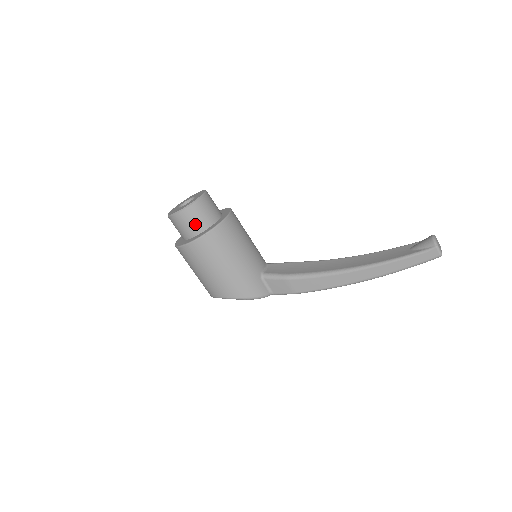
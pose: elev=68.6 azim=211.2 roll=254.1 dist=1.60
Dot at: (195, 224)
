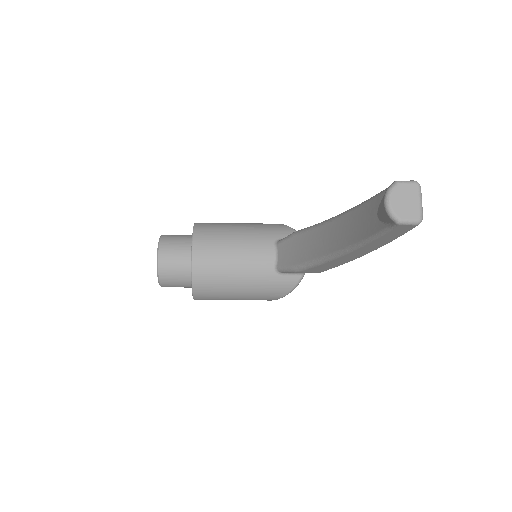
Dot at: (181, 285)
